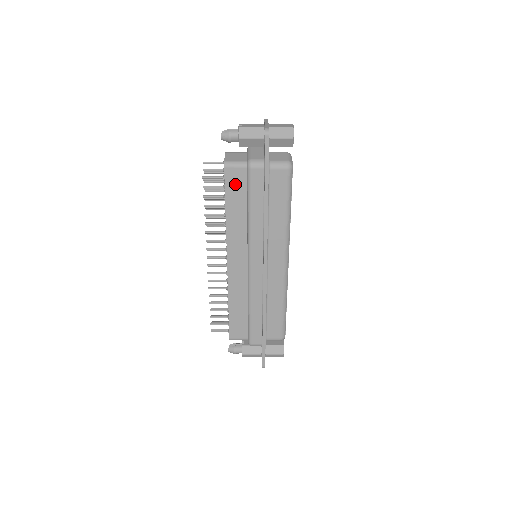
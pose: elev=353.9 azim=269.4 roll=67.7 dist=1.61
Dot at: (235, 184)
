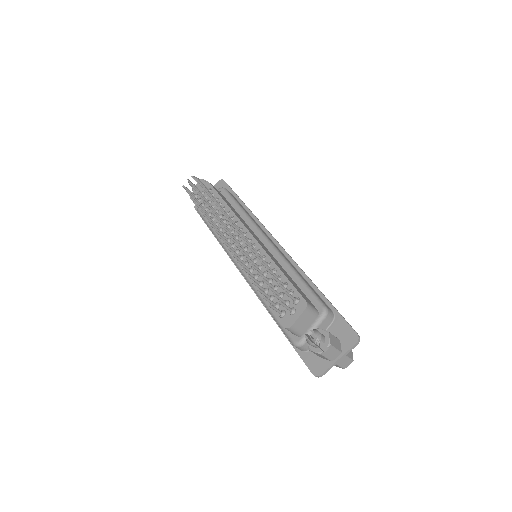
Dot at: (220, 194)
